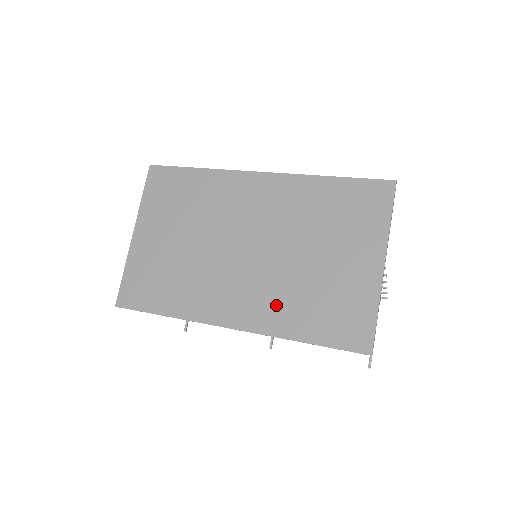
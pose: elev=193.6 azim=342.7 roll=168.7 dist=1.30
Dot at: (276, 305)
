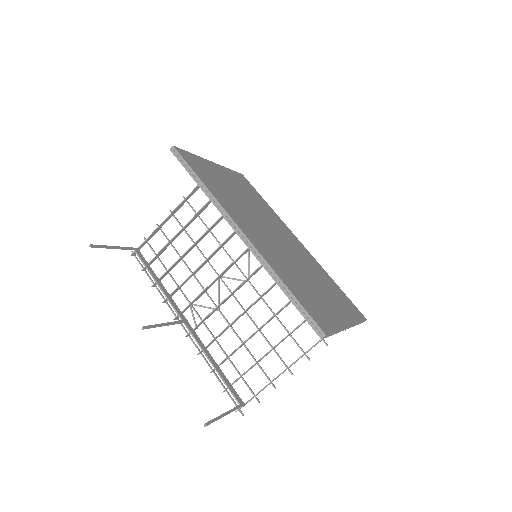
Dot at: (278, 261)
